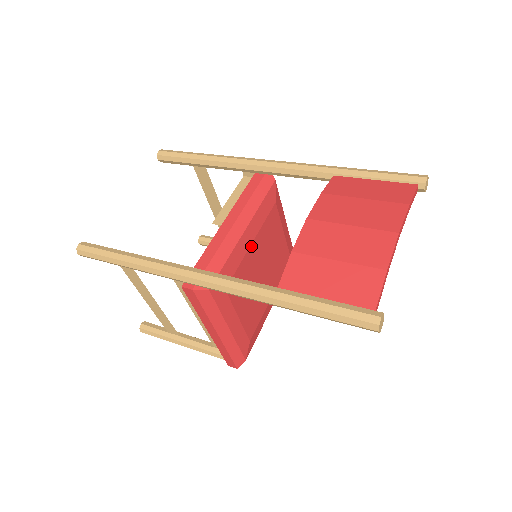
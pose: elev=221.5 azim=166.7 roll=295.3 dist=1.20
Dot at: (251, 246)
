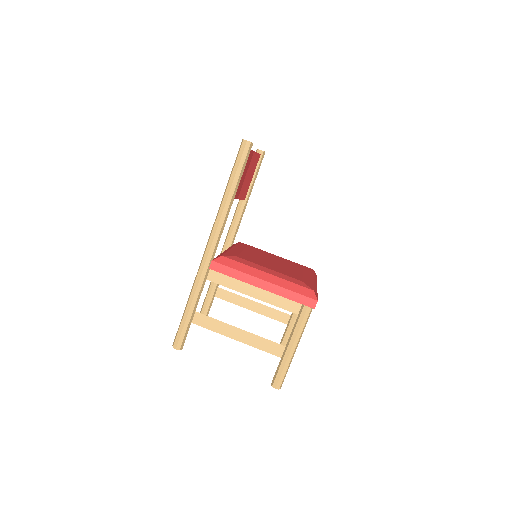
Dot at: (244, 251)
